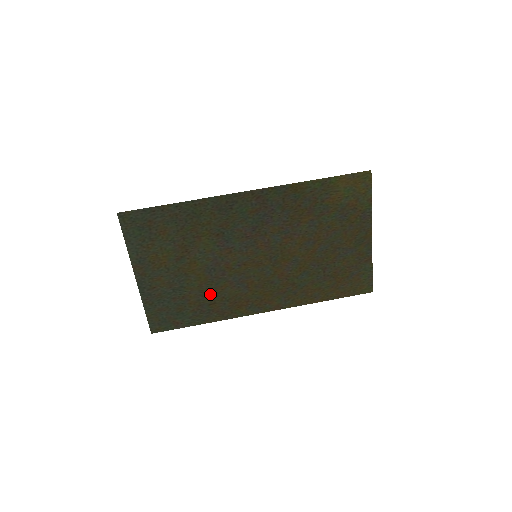
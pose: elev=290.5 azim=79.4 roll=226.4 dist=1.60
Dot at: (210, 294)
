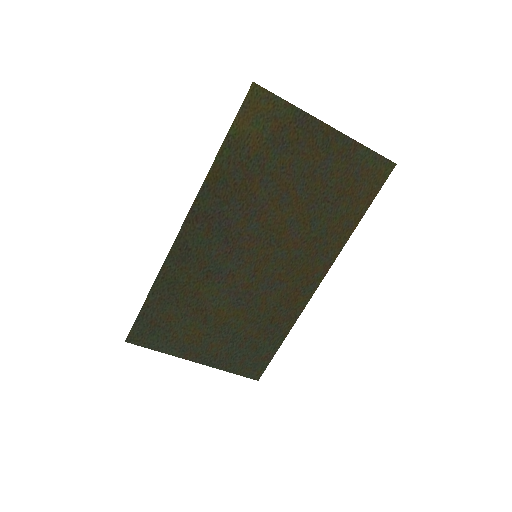
Dot at: (261, 316)
